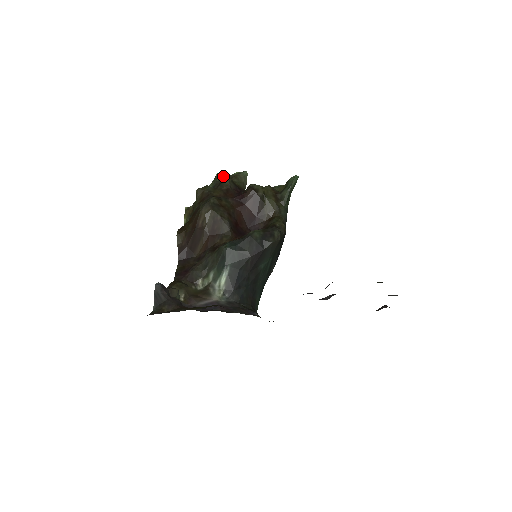
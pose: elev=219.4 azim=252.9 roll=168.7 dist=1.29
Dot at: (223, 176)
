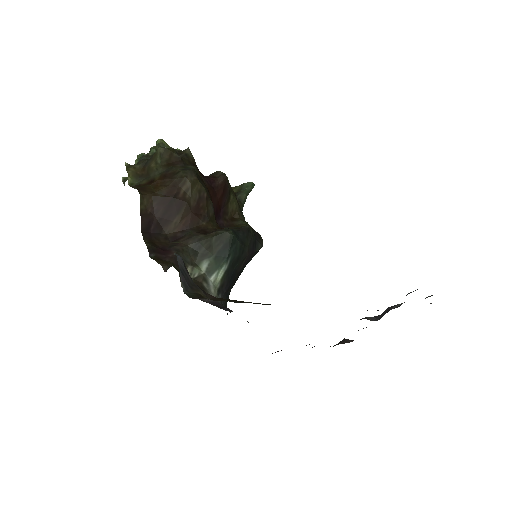
Dot at: (169, 146)
